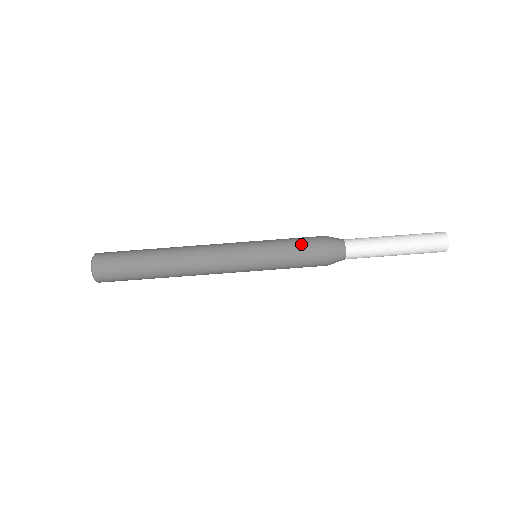
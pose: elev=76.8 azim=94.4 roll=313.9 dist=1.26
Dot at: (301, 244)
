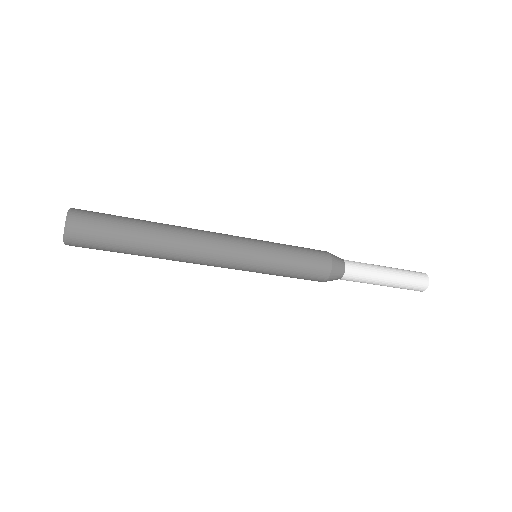
Dot at: (307, 254)
